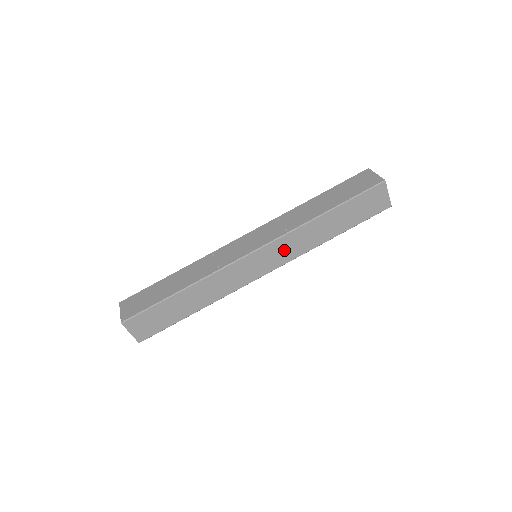
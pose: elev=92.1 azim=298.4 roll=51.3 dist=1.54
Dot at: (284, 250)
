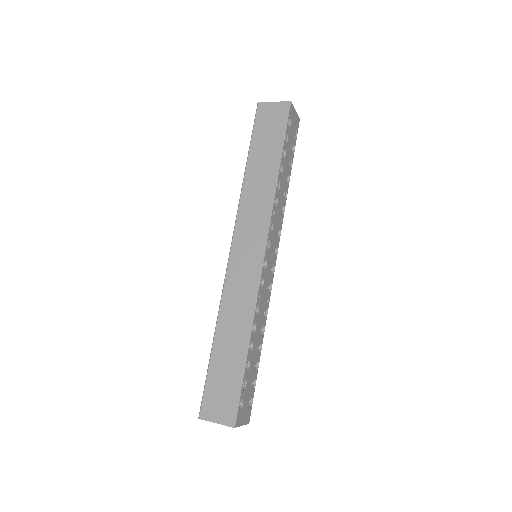
Dot at: (252, 222)
